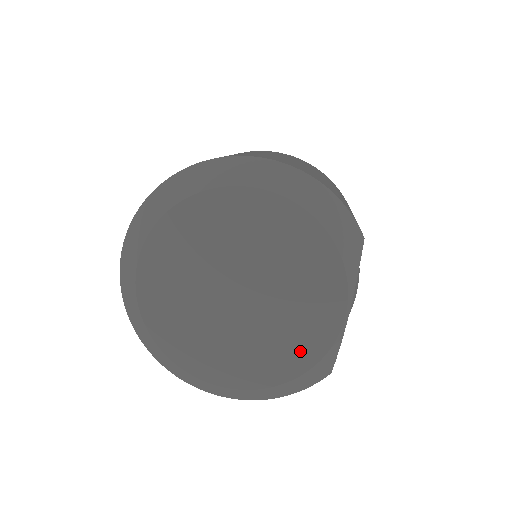
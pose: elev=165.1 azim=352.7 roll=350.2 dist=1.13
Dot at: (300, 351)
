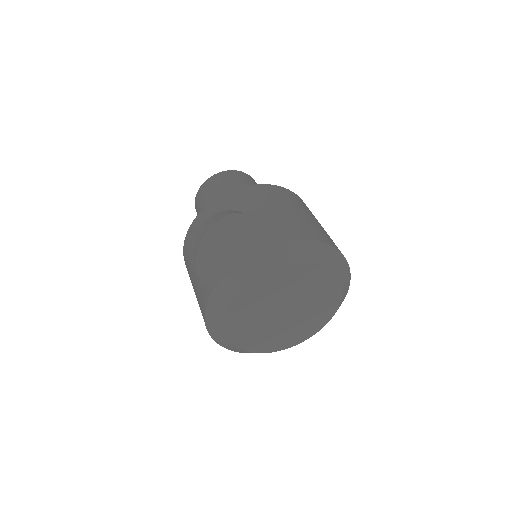
Dot at: (290, 341)
